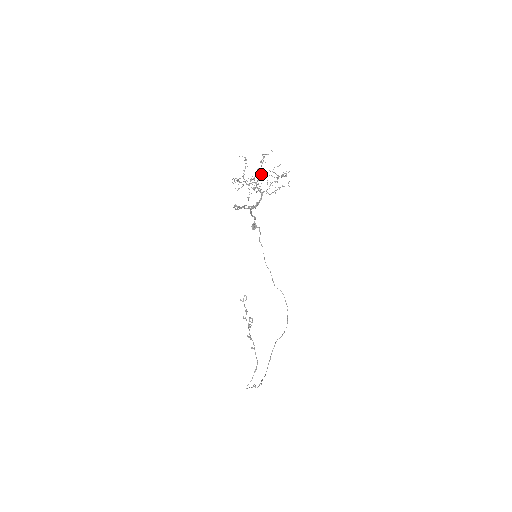
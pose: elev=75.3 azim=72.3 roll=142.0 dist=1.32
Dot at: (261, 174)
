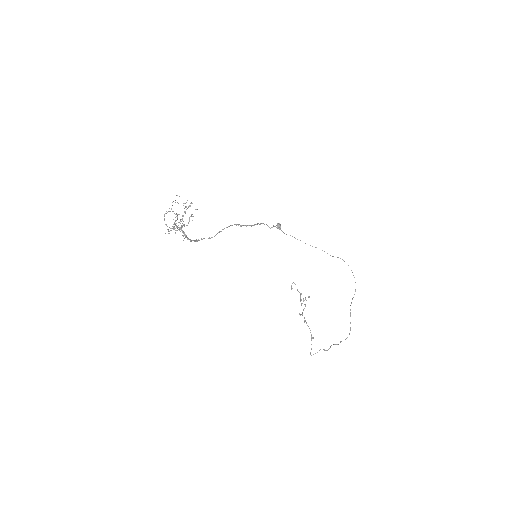
Dot at: (175, 217)
